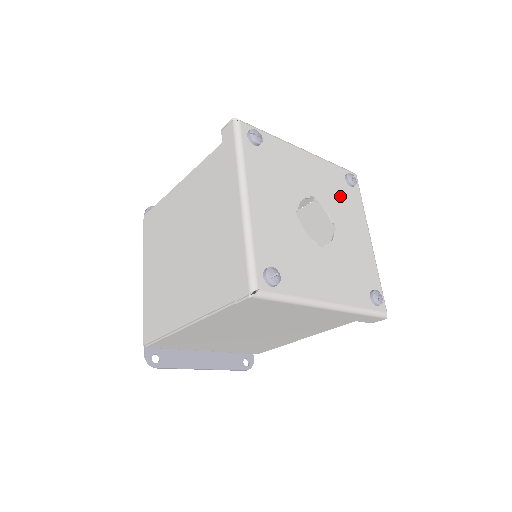
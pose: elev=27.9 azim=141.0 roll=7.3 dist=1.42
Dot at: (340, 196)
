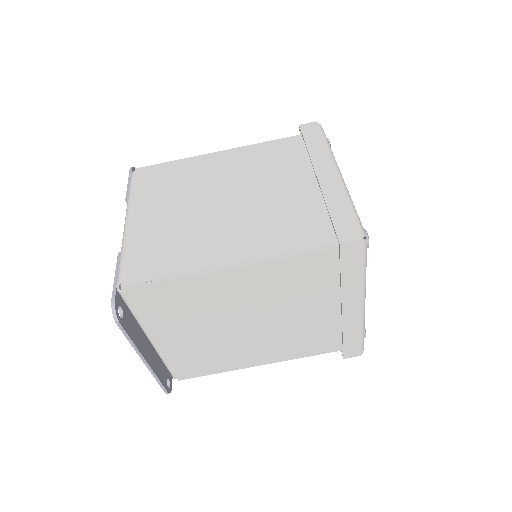
Dot at: occluded
